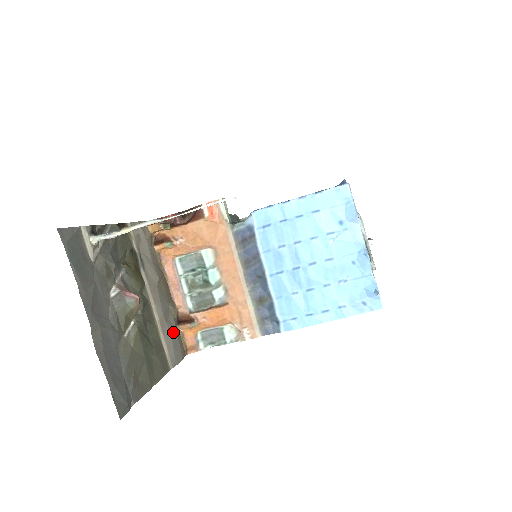
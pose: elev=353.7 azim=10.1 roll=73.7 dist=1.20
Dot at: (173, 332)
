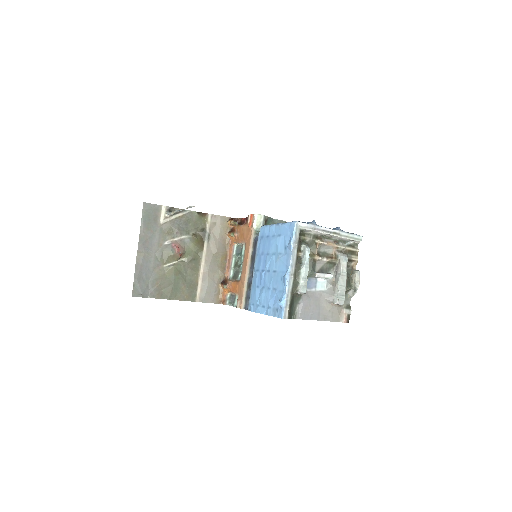
Dot at: (212, 284)
